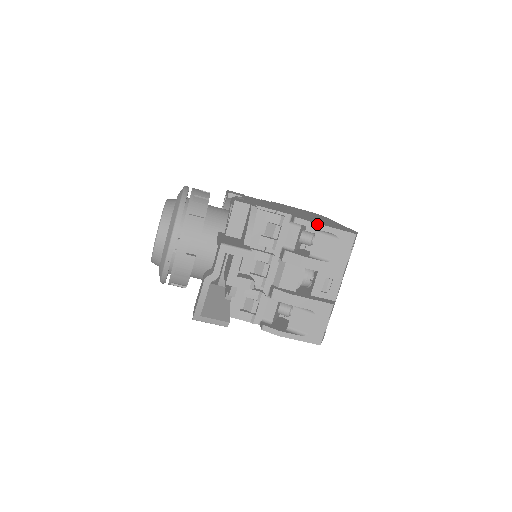
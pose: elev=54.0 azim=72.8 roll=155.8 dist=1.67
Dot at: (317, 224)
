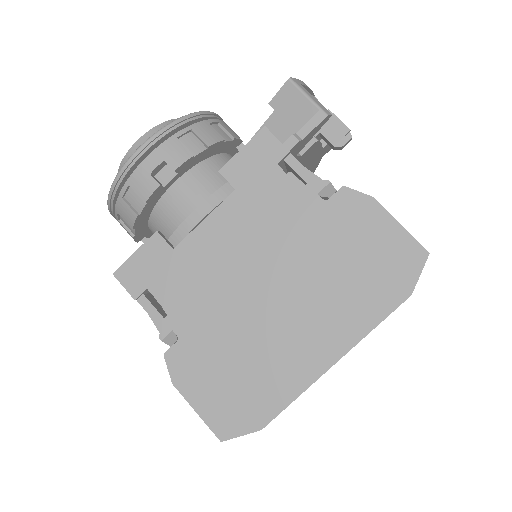
Dot at: occluded
